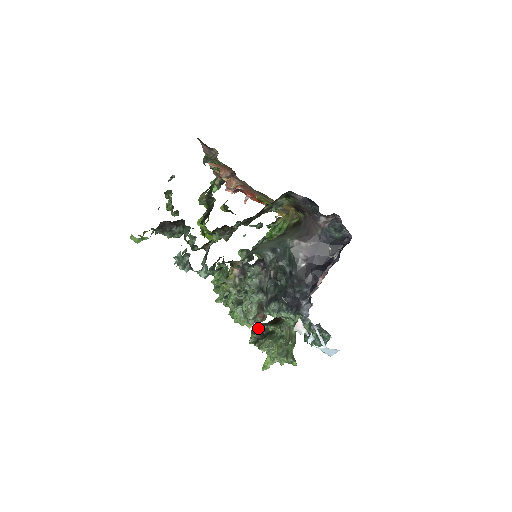
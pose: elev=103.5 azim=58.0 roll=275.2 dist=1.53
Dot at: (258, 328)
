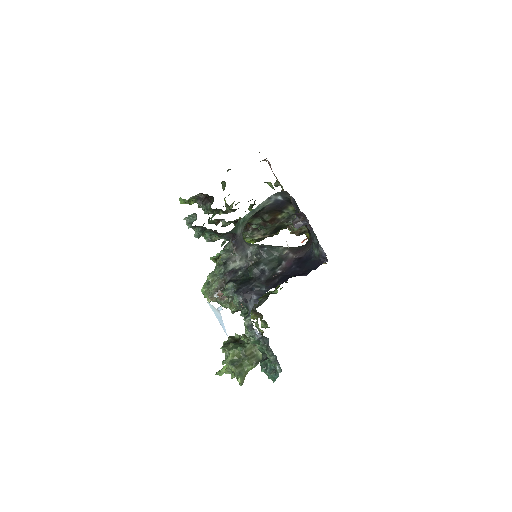
Dot at: (237, 336)
